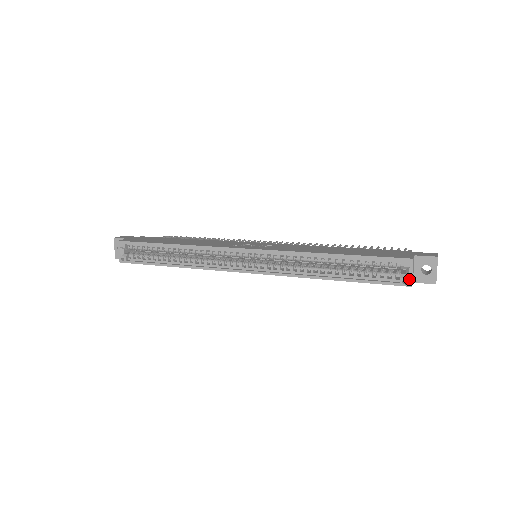
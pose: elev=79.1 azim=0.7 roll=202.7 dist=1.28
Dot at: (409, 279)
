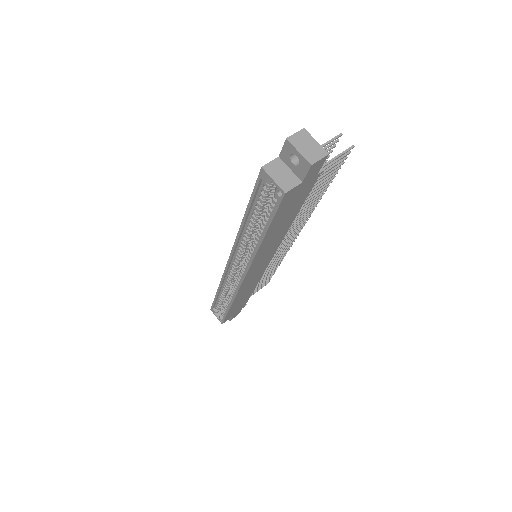
Dot at: (278, 188)
